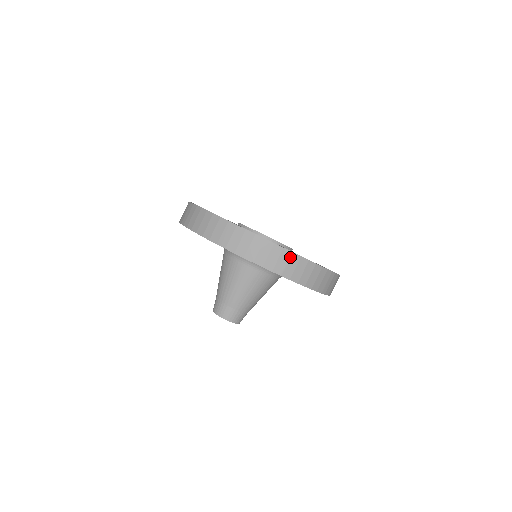
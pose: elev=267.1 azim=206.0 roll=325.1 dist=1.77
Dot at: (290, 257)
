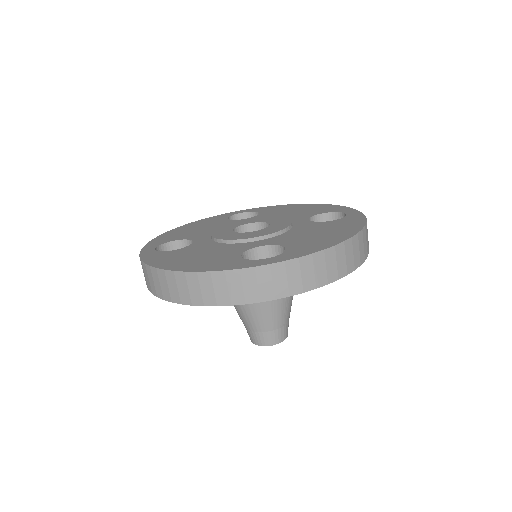
Dot at: (226, 278)
